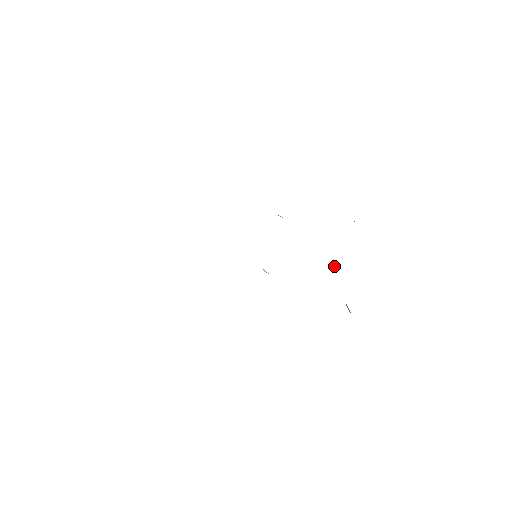
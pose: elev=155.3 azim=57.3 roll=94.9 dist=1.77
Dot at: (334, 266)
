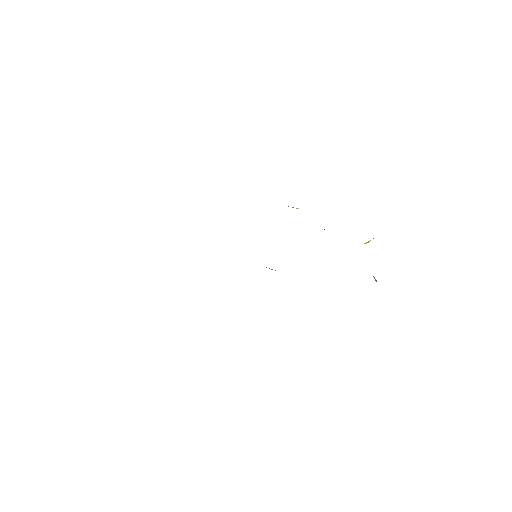
Dot at: occluded
